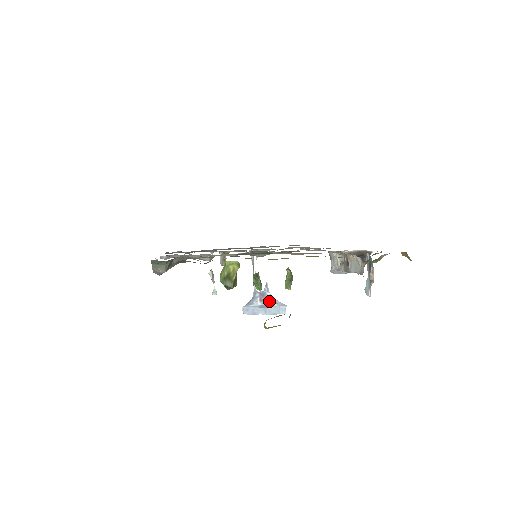
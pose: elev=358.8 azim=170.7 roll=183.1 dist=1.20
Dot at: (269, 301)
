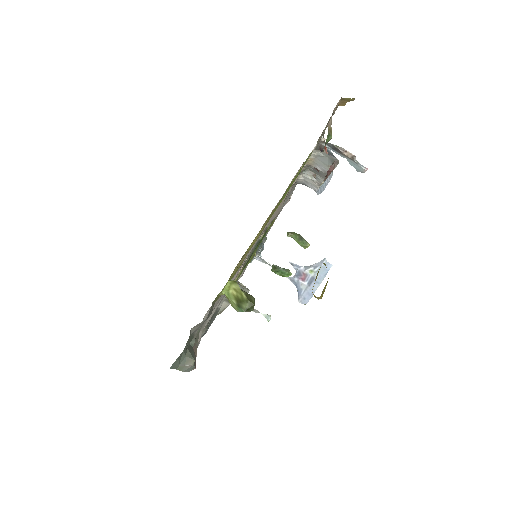
Dot at: (309, 272)
